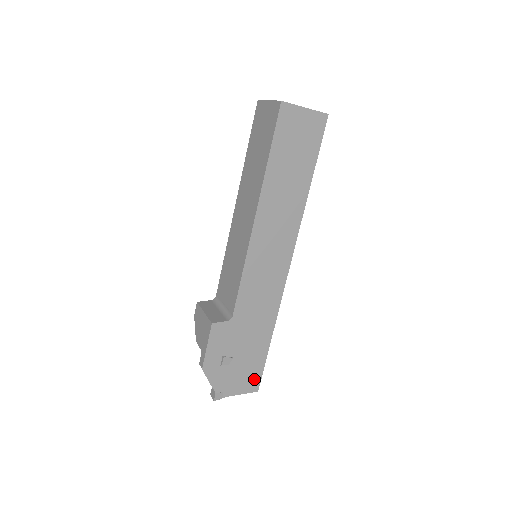
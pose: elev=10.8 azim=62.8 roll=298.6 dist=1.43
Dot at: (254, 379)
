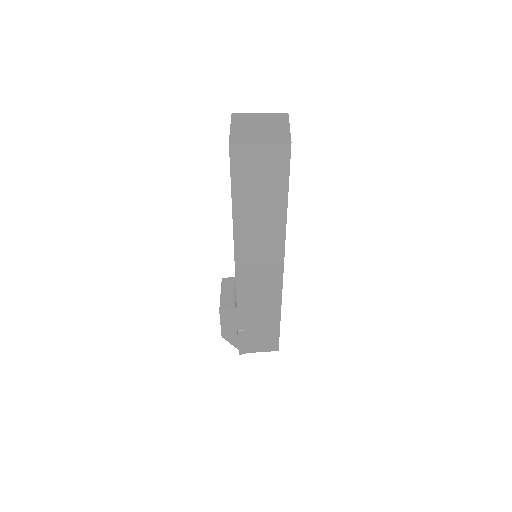
Dot at: (272, 343)
